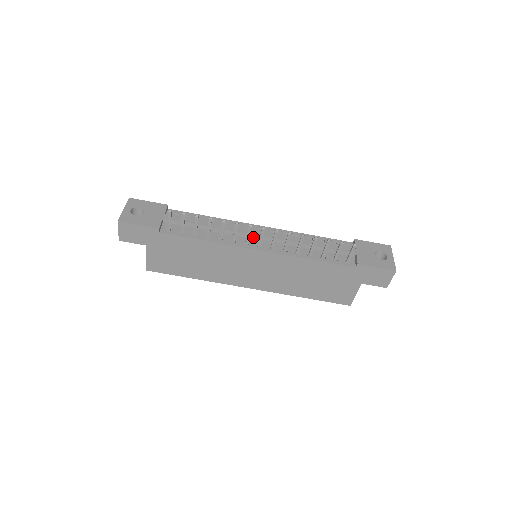
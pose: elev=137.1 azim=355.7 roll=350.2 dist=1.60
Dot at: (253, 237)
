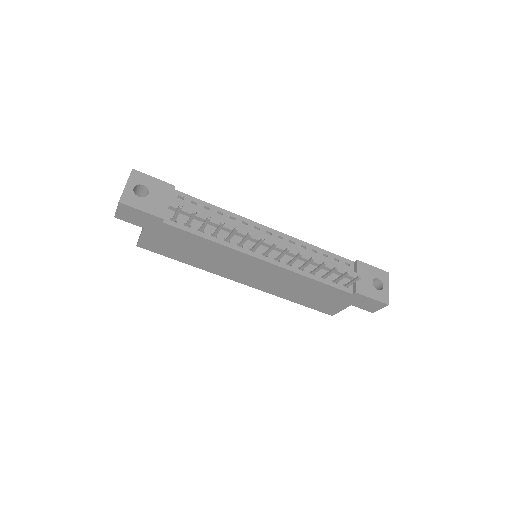
Dot at: occluded
